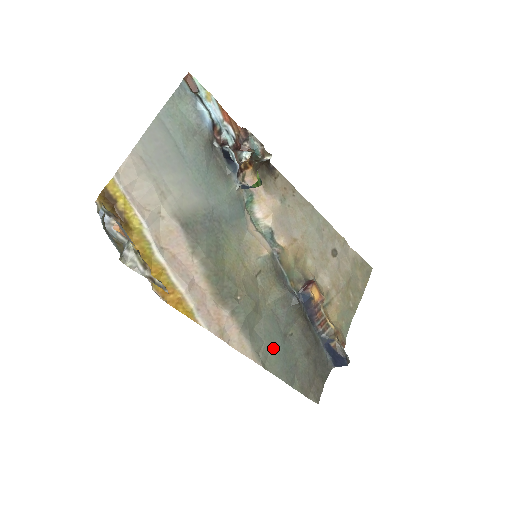
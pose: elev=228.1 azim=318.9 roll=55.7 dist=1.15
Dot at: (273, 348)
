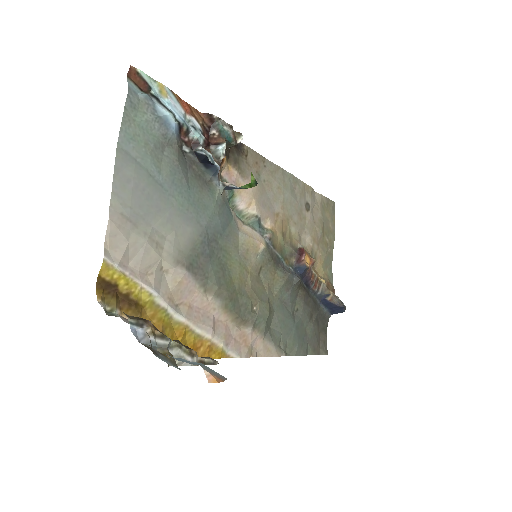
Dot at: (289, 333)
